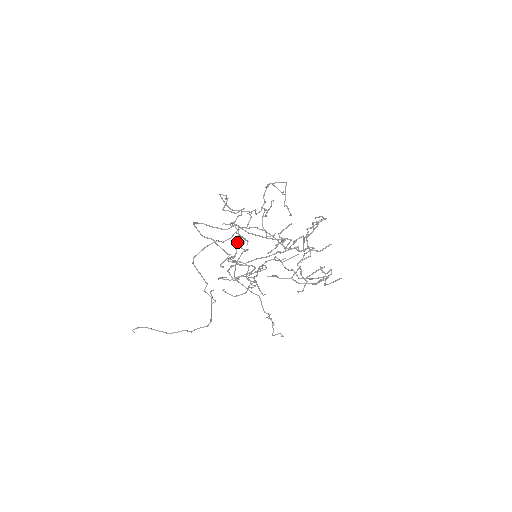
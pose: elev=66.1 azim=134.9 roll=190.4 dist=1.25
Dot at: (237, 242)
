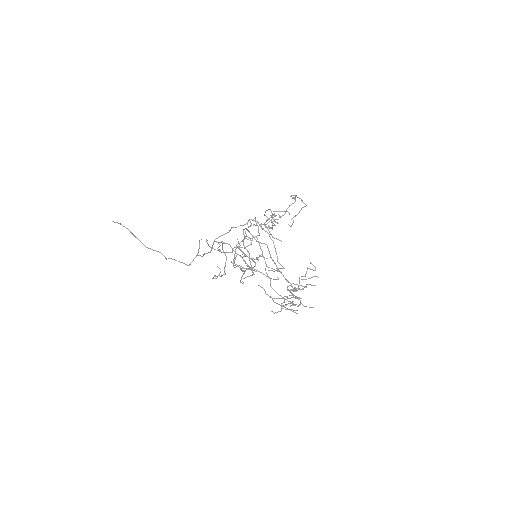
Dot at: occluded
